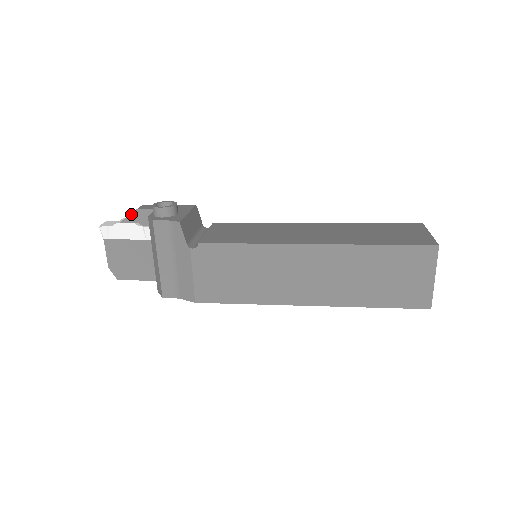
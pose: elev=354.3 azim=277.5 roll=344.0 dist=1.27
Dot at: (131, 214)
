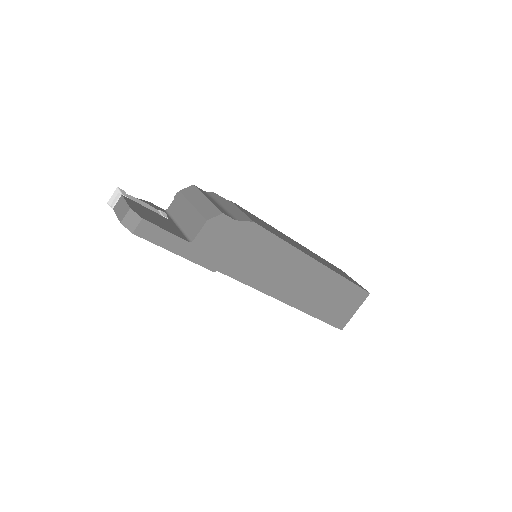
Dot at: (145, 201)
